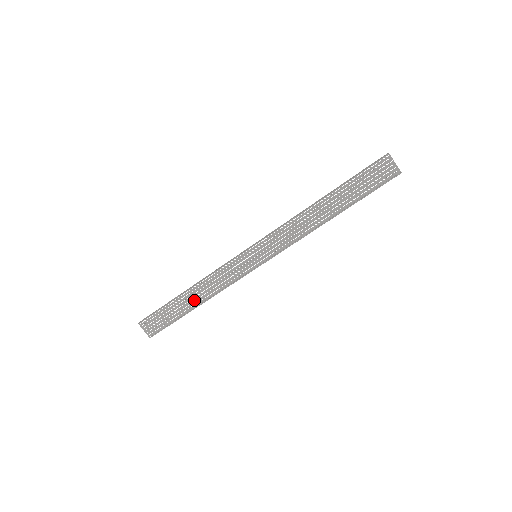
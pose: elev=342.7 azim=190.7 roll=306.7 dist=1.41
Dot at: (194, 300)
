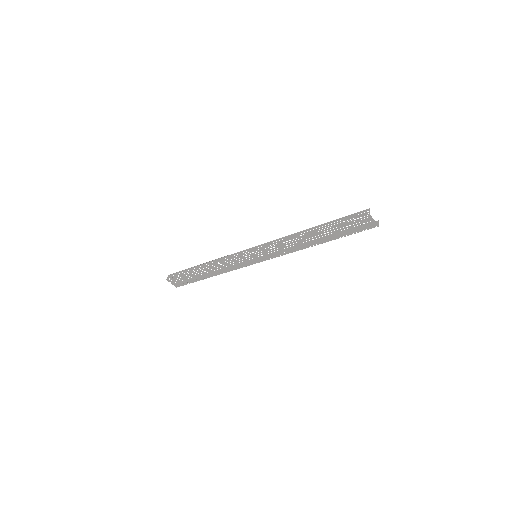
Dot at: (208, 273)
